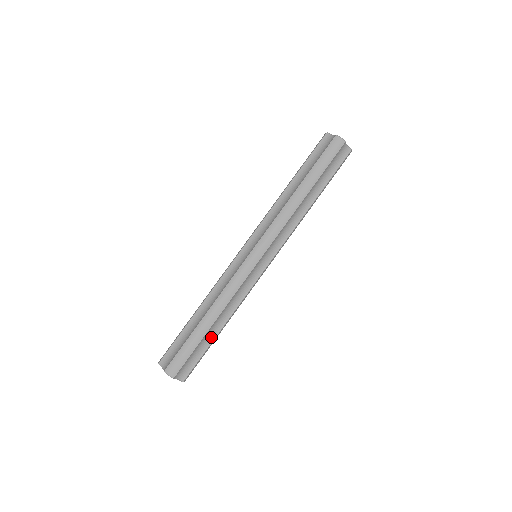
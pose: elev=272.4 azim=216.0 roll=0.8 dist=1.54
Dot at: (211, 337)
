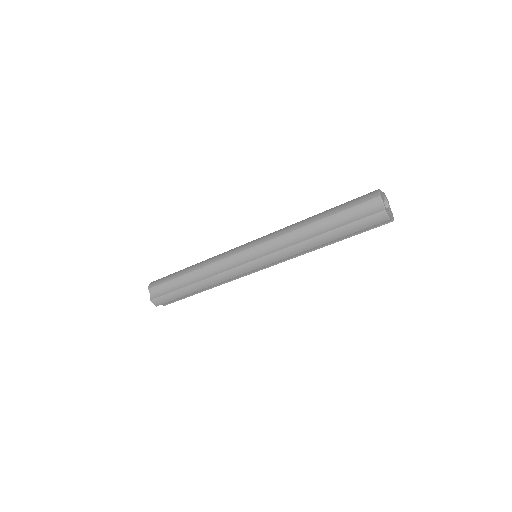
Dot at: (195, 292)
